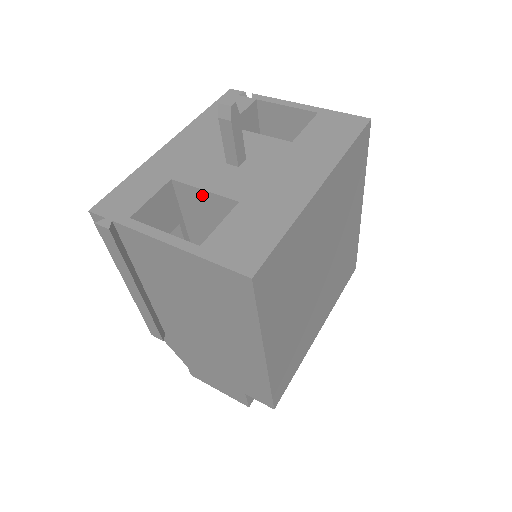
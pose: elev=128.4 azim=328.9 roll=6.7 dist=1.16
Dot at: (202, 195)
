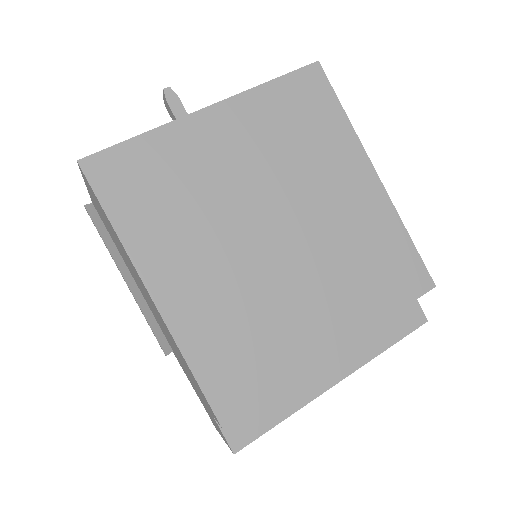
Dot at: occluded
